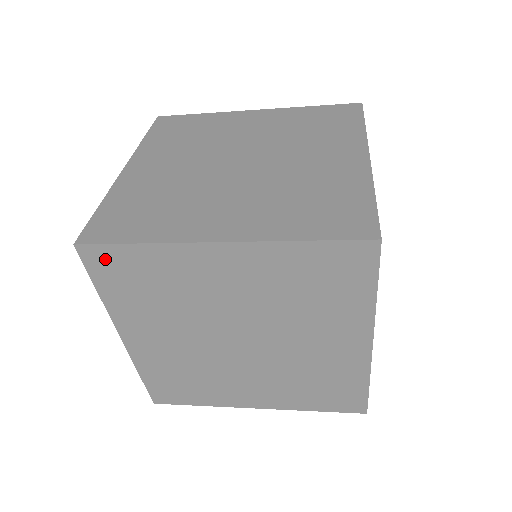
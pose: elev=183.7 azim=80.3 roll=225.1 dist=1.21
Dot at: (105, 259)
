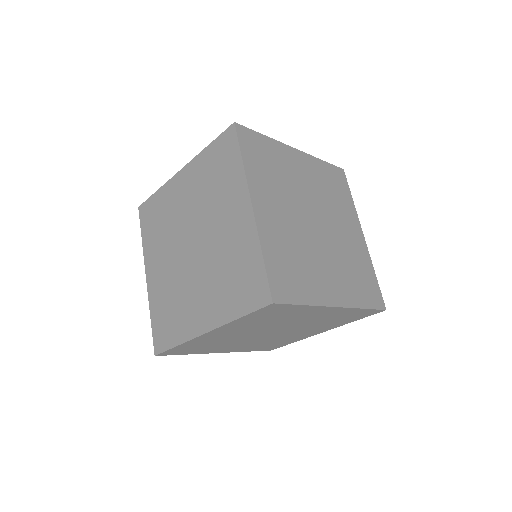
Dot at: (276, 308)
